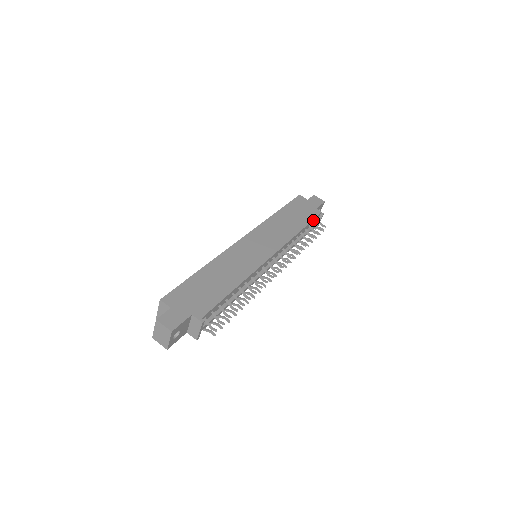
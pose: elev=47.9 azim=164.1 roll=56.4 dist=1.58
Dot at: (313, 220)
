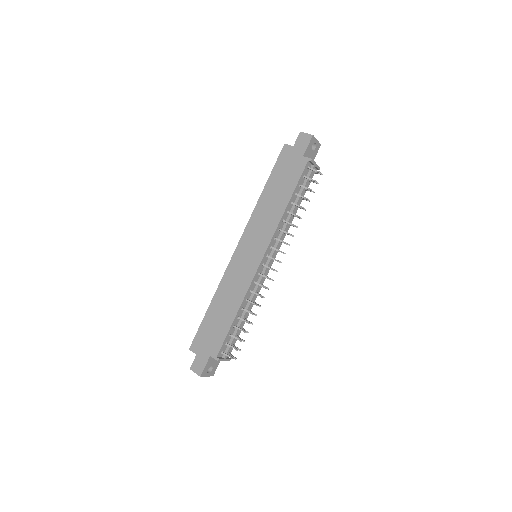
Dot at: (301, 177)
